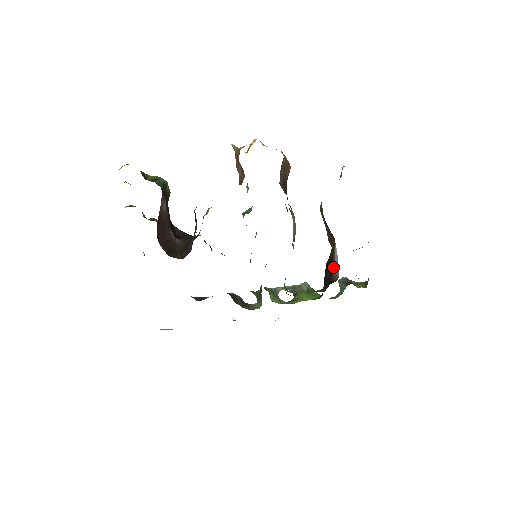
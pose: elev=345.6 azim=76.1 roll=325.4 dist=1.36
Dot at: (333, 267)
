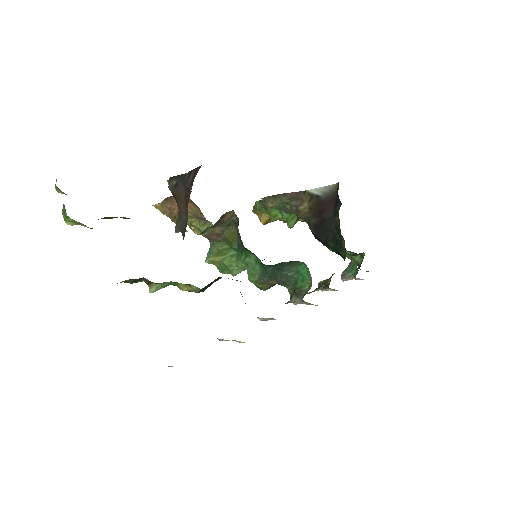
Dot at: (324, 196)
